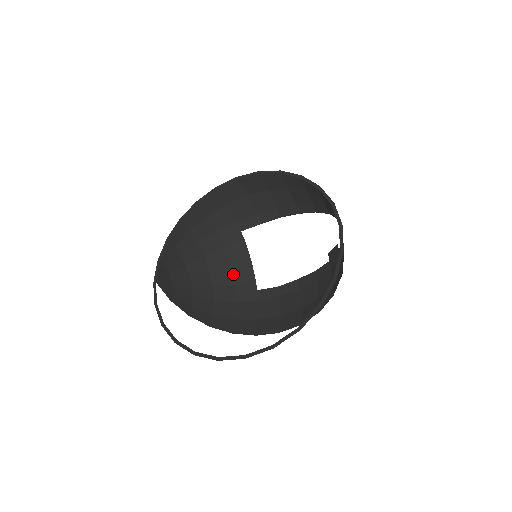
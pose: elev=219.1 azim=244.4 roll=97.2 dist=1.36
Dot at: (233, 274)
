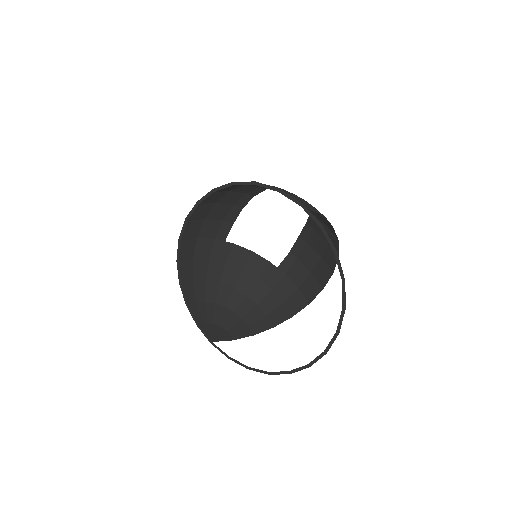
Dot at: (250, 273)
